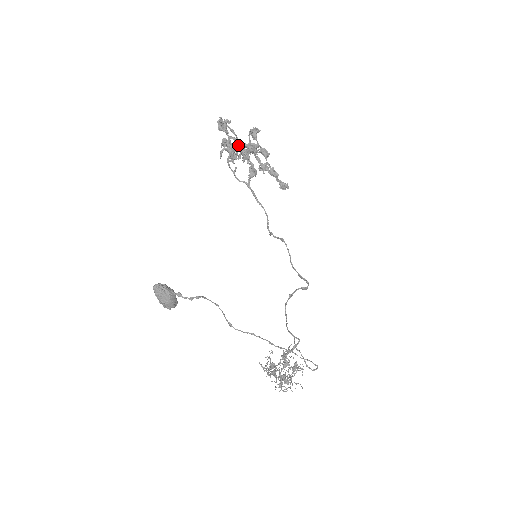
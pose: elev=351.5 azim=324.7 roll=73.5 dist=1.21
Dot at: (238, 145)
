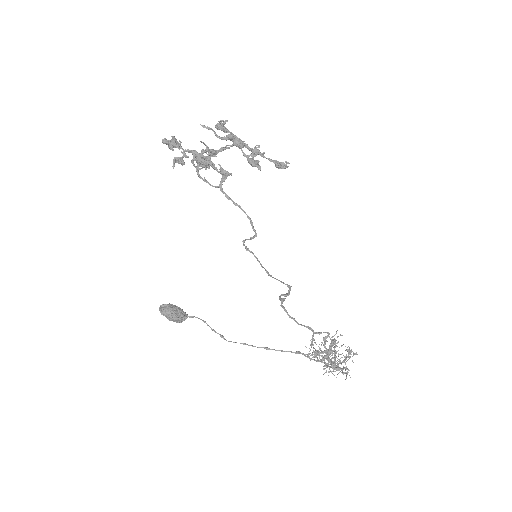
Dot at: (194, 156)
